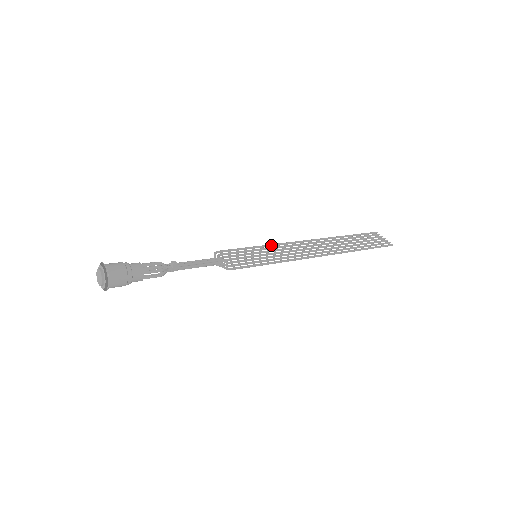
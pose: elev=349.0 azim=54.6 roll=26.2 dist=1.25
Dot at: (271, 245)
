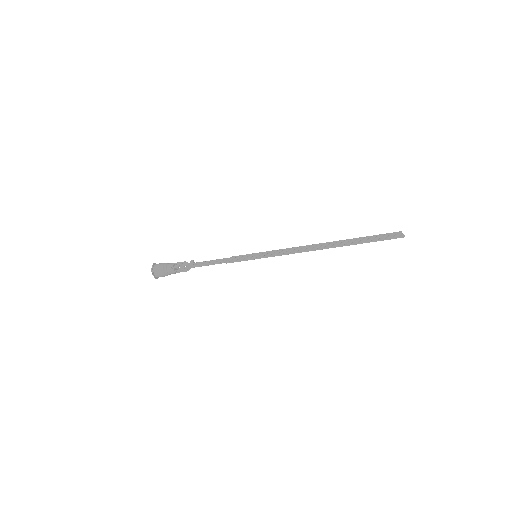
Dot at: (277, 250)
